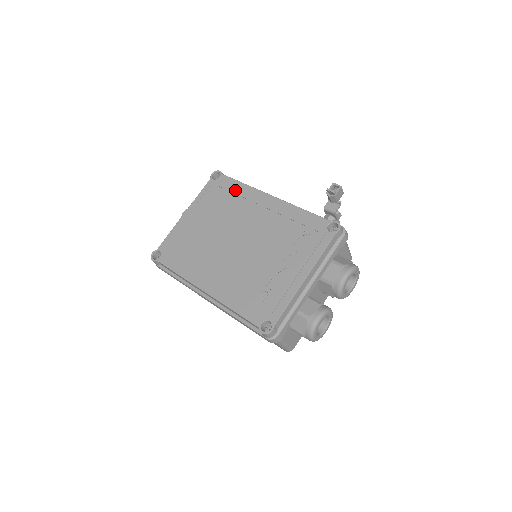
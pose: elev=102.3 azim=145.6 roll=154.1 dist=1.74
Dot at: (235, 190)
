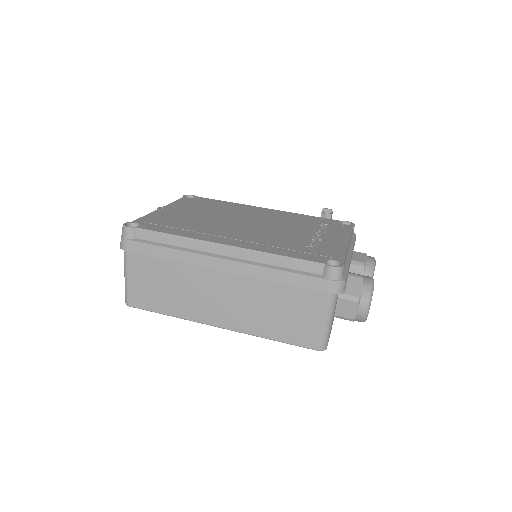
Dot at: (221, 203)
